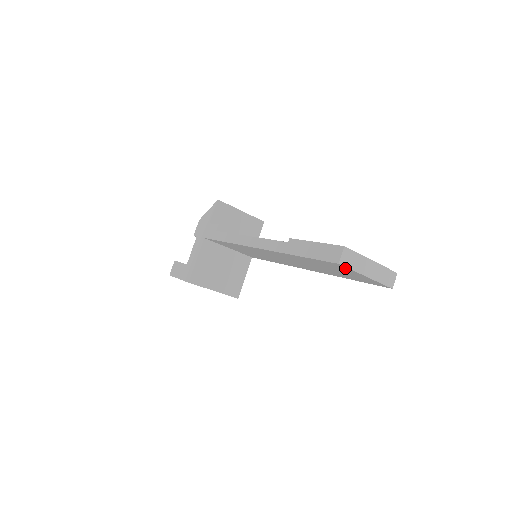
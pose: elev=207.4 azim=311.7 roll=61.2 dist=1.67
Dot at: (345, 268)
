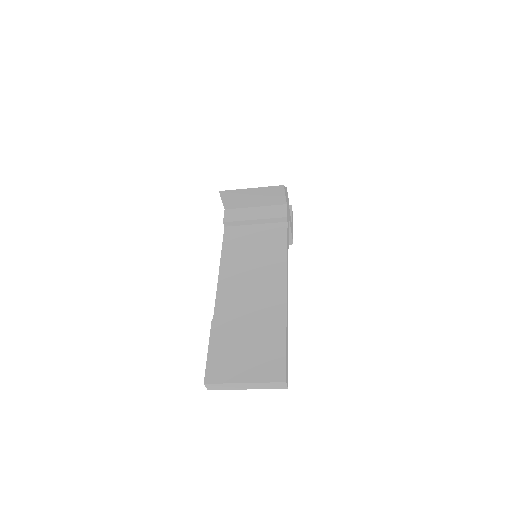
Dot at: occluded
